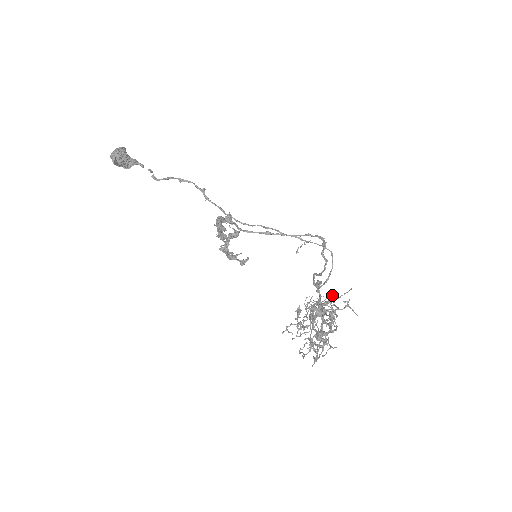
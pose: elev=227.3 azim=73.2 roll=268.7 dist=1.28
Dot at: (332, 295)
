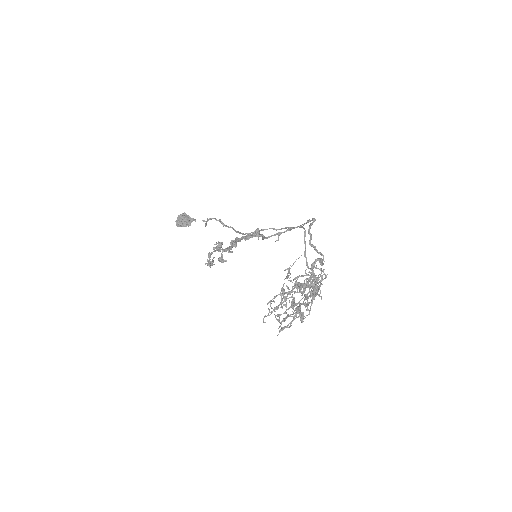
Dot at: occluded
